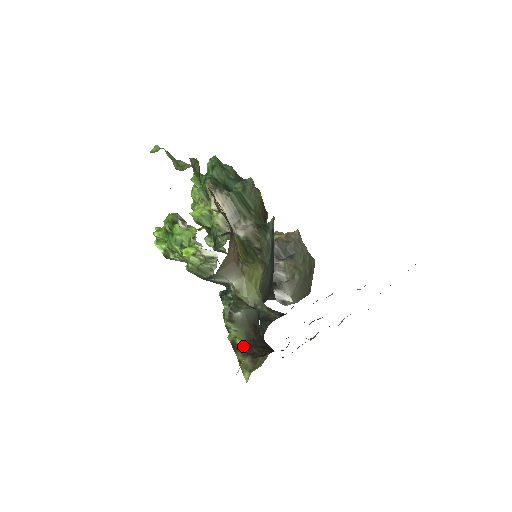
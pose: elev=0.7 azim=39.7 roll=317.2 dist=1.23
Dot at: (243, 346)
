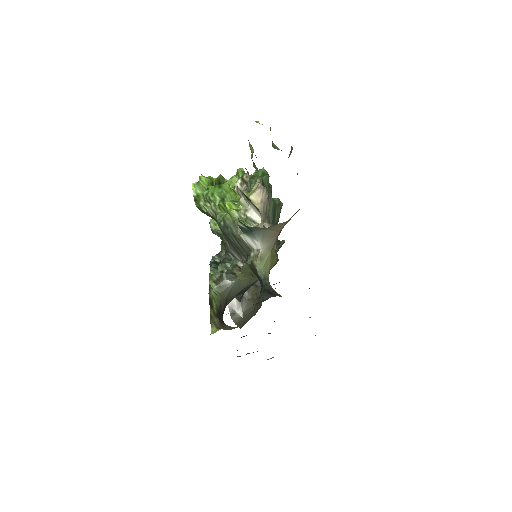
Dot at: (216, 308)
